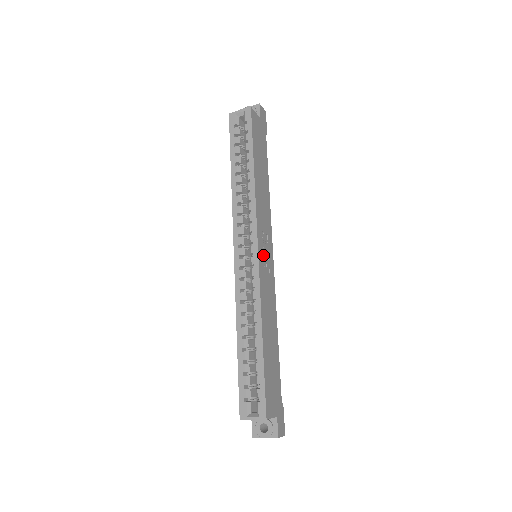
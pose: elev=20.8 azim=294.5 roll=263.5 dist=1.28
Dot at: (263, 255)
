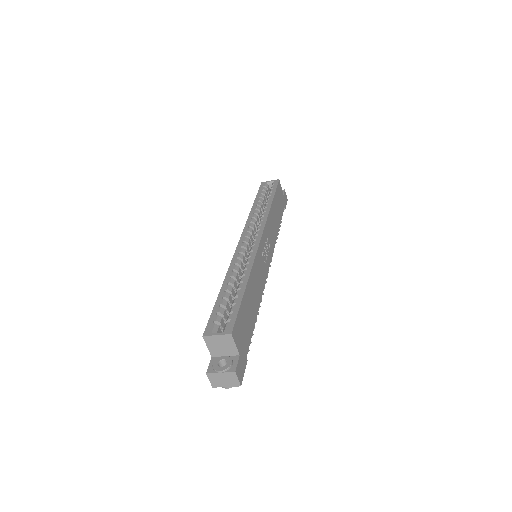
Dot at: (263, 249)
